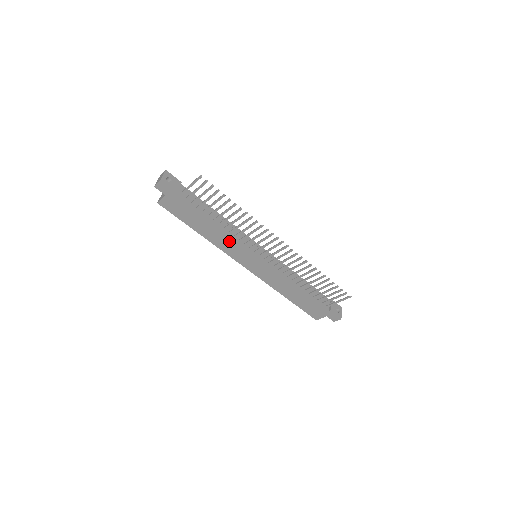
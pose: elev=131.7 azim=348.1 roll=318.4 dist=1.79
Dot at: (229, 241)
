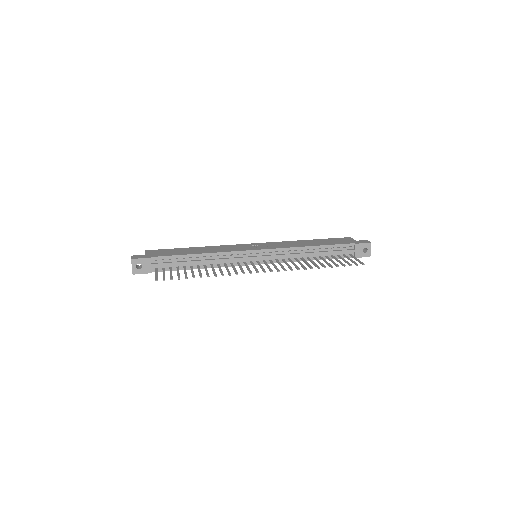
Dot at: occluded
